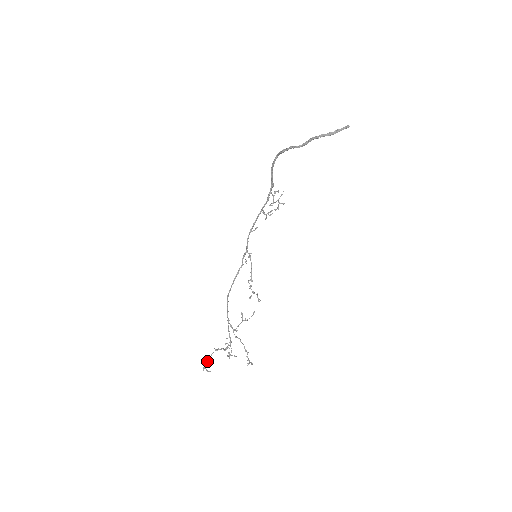
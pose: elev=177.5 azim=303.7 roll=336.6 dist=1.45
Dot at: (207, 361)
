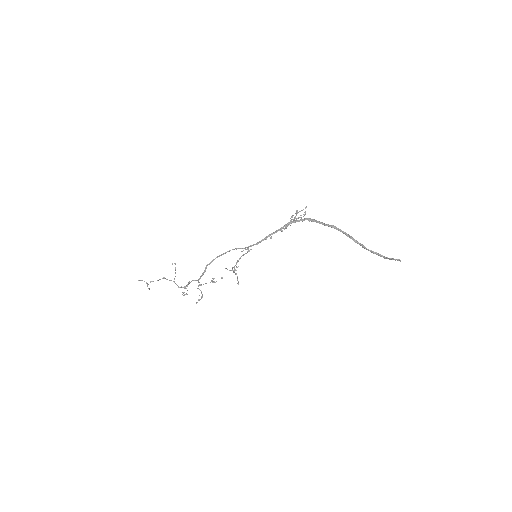
Dot at: occluded
